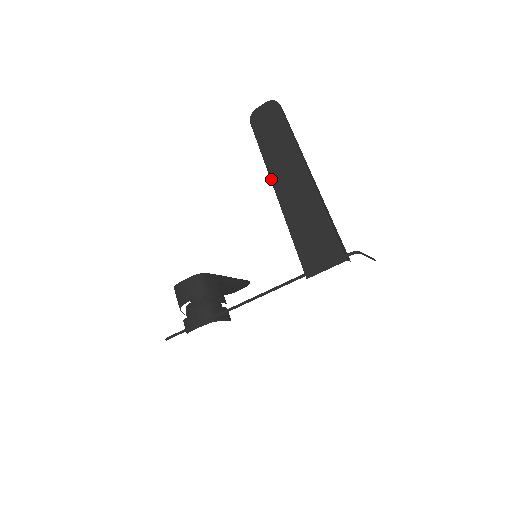
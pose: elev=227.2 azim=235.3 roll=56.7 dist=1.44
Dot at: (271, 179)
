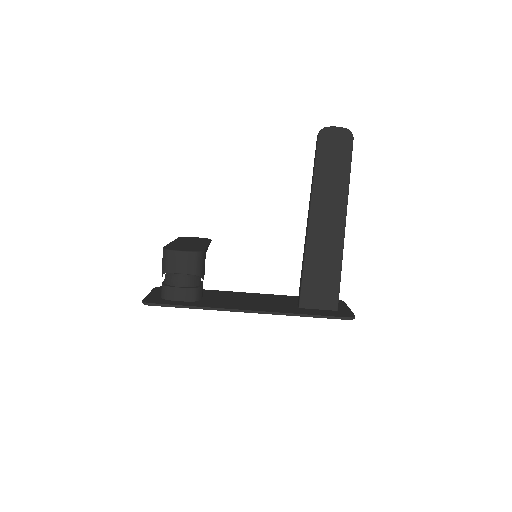
Dot at: (311, 206)
